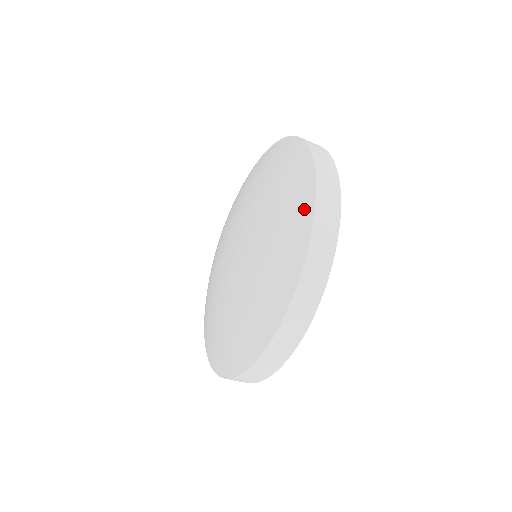
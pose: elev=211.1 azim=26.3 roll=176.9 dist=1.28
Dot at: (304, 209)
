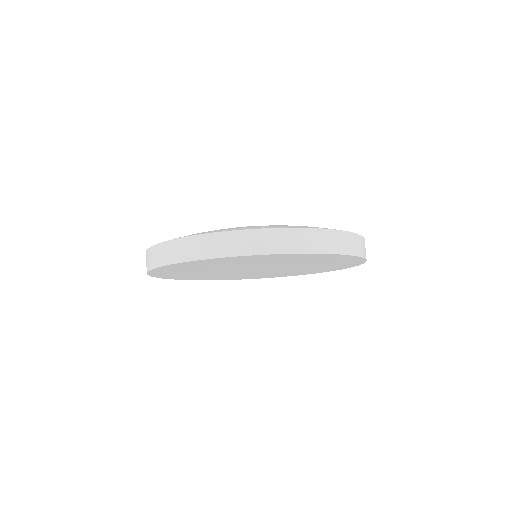
Dot at: occluded
